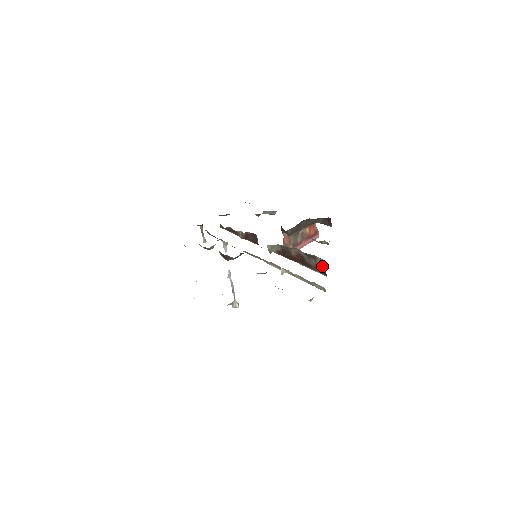
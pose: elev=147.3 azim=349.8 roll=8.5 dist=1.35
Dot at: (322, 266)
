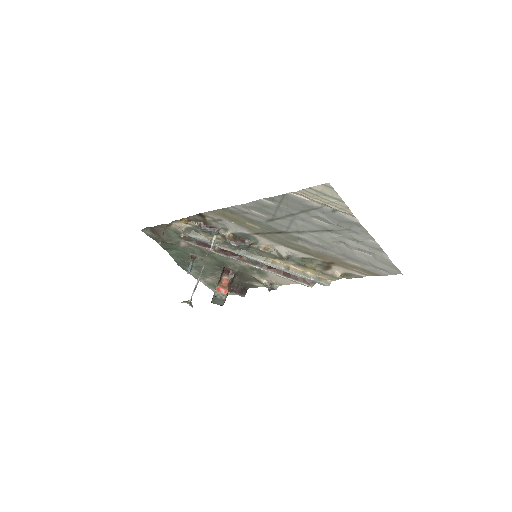
Dot at: occluded
